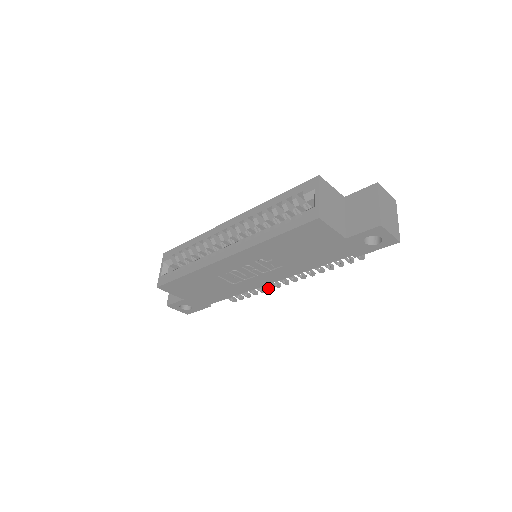
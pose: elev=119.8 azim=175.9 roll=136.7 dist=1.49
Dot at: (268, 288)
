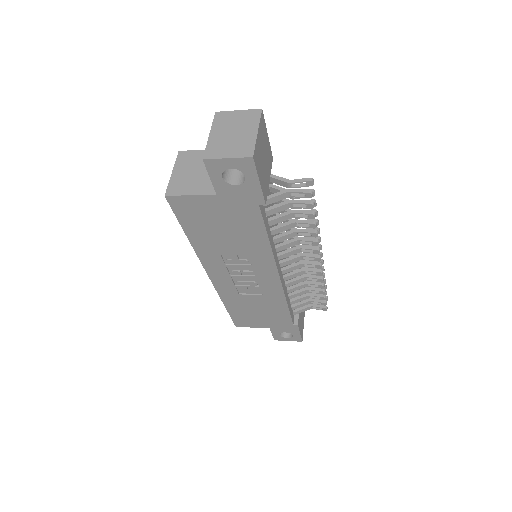
Dot at: (318, 281)
